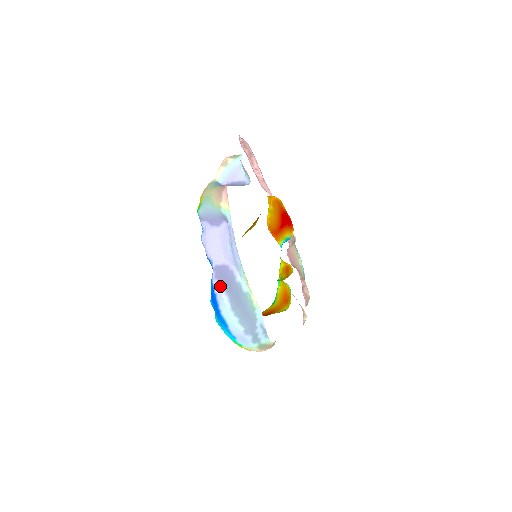
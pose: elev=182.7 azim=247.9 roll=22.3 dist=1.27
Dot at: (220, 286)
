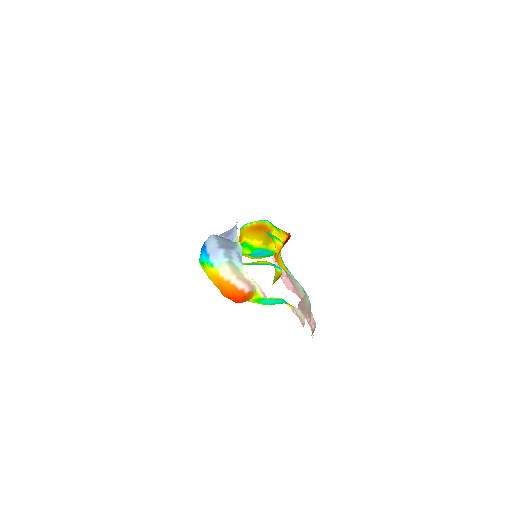
Dot at: occluded
